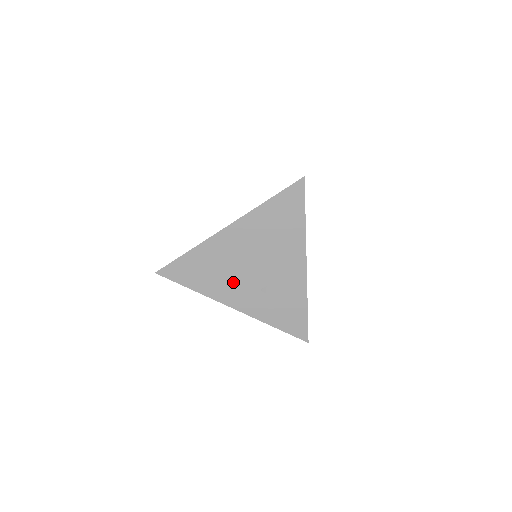
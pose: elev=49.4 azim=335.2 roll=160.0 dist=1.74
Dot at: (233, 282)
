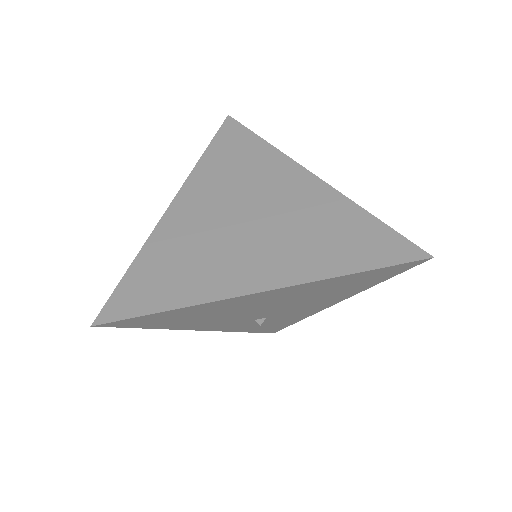
Dot at: (222, 320)
